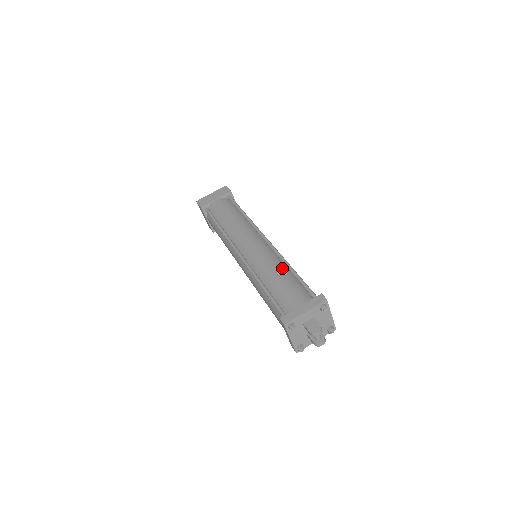
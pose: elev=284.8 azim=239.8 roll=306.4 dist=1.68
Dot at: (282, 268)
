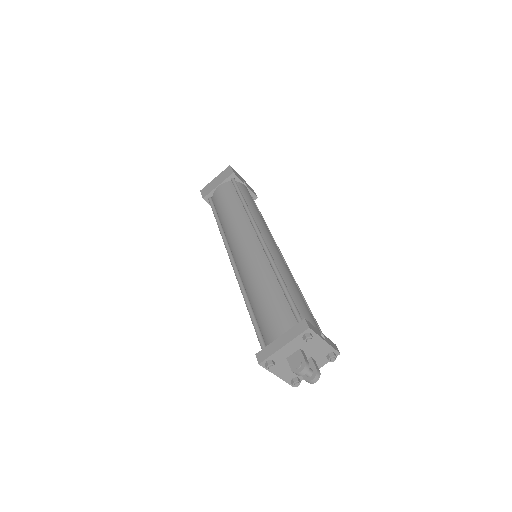
Dot at: (270, 279)
